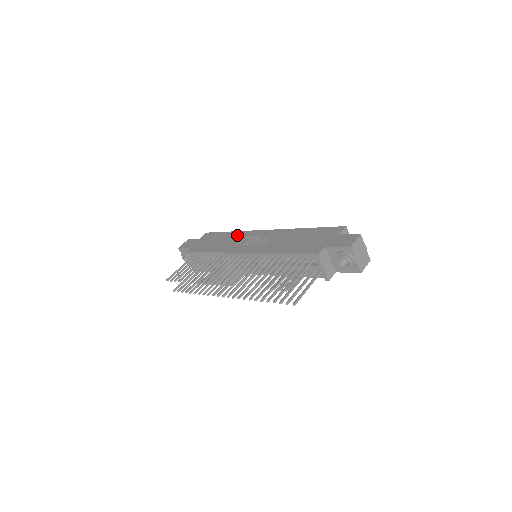
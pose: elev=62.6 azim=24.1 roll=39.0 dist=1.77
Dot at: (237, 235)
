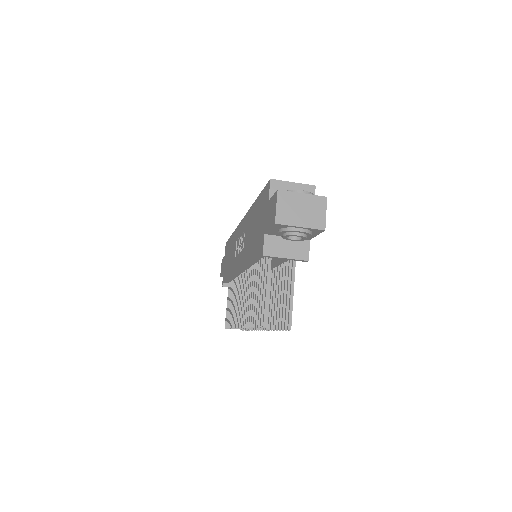
Dot at: (233, 240)
